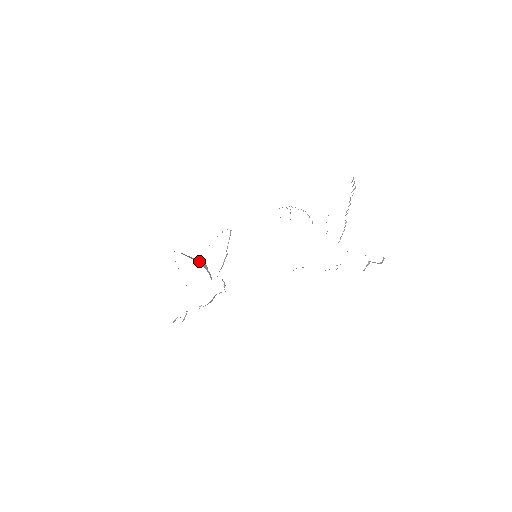
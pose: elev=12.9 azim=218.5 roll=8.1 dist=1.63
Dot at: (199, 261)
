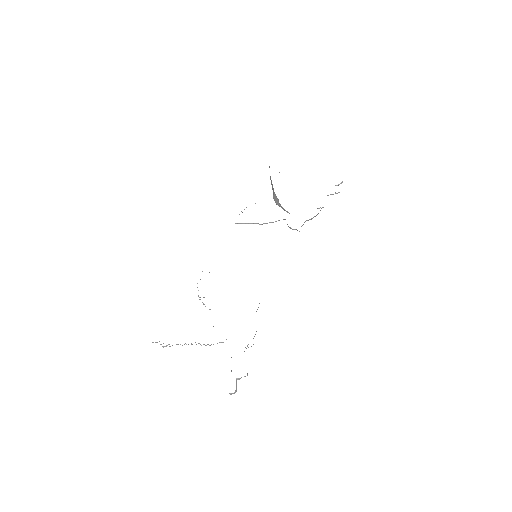
Dot at: occluded
